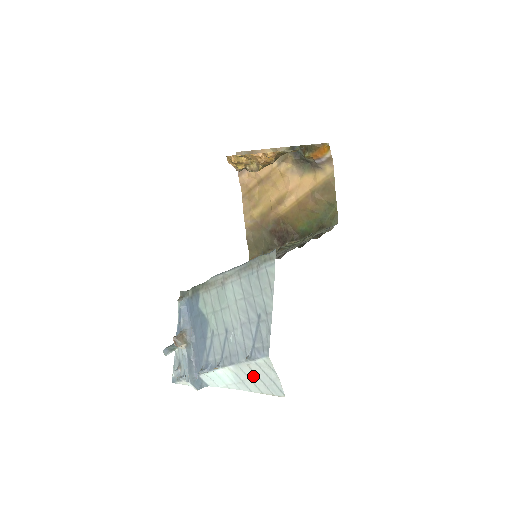
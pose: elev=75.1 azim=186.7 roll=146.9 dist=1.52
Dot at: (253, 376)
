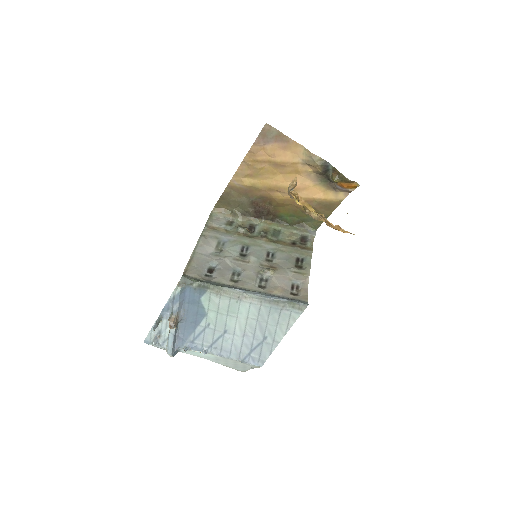
Dot at: (232, 363)
